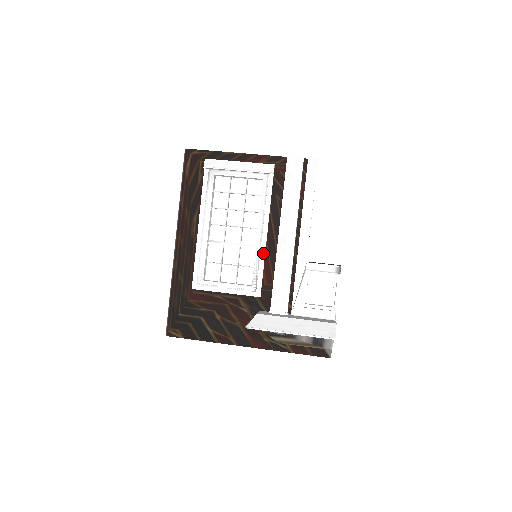
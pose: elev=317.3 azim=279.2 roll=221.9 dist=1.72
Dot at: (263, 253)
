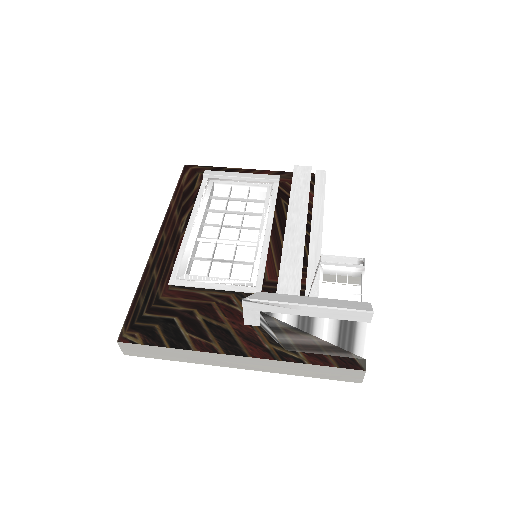
Dot at: (266, 248)
